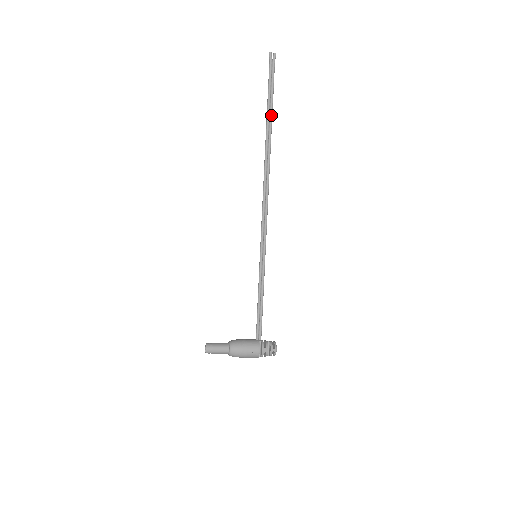
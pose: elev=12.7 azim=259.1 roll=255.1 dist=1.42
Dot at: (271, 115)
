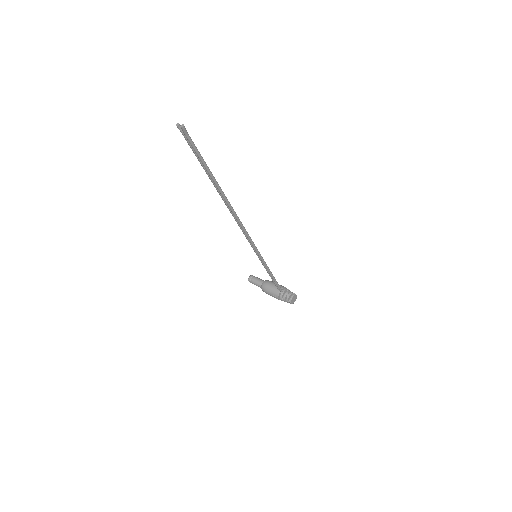
Dot at: (212, 179)
